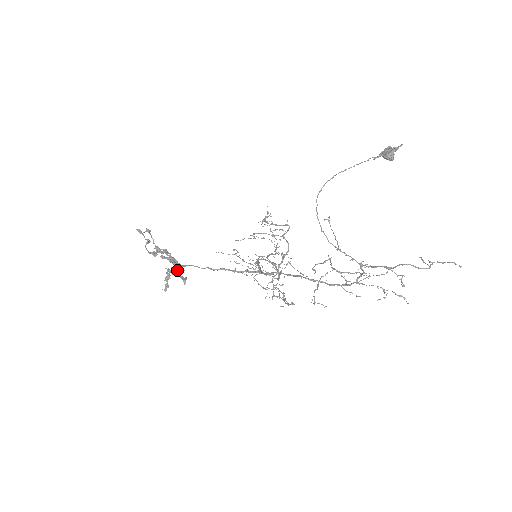
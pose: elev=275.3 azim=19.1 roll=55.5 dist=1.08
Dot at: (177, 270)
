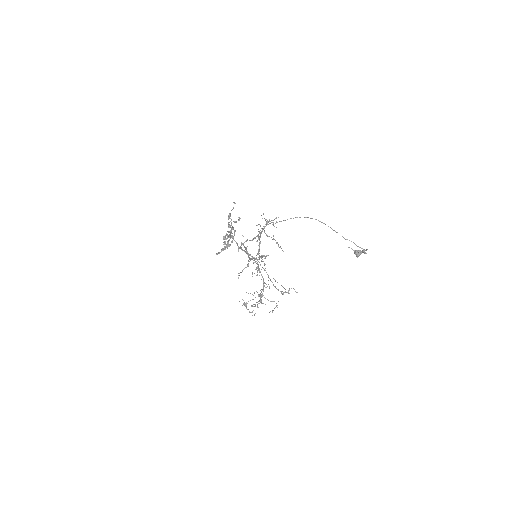
Dot at: occluded
